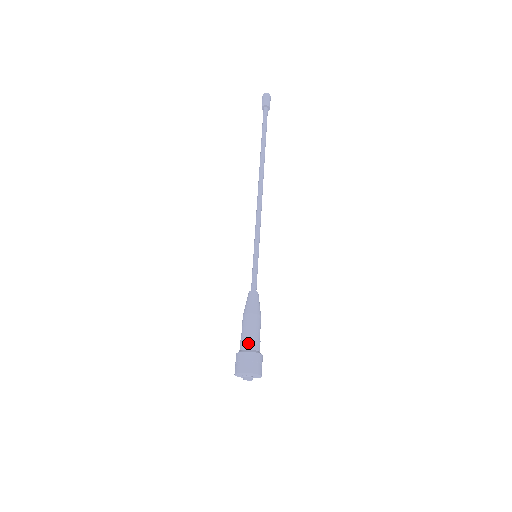
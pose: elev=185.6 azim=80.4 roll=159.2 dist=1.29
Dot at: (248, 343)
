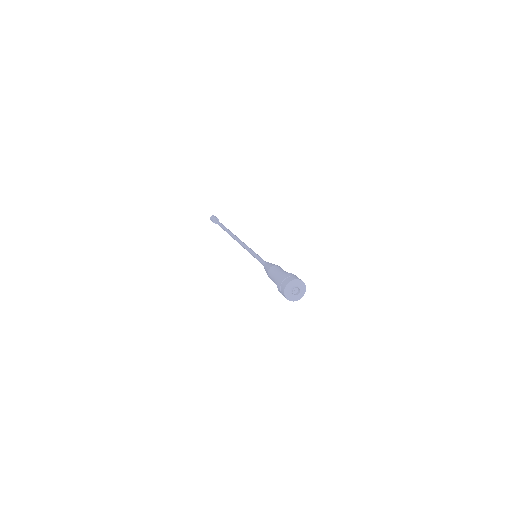
Dot at: occluded
